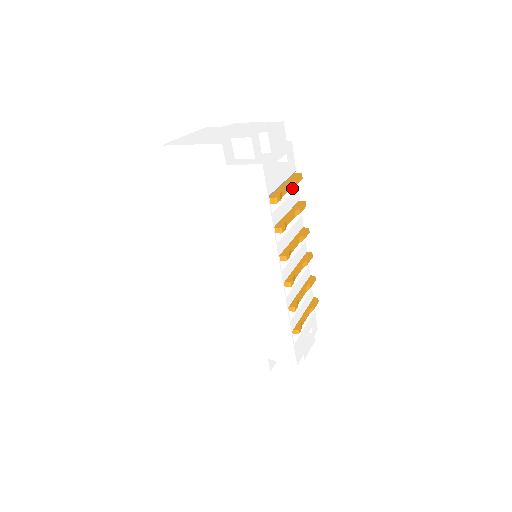
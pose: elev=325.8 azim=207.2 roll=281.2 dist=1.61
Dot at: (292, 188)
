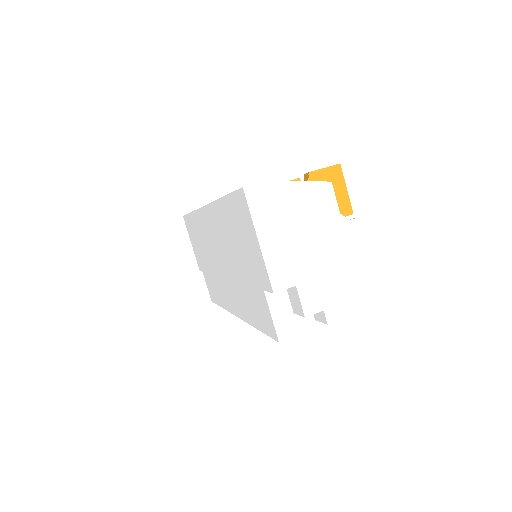
Dot at: occluded
